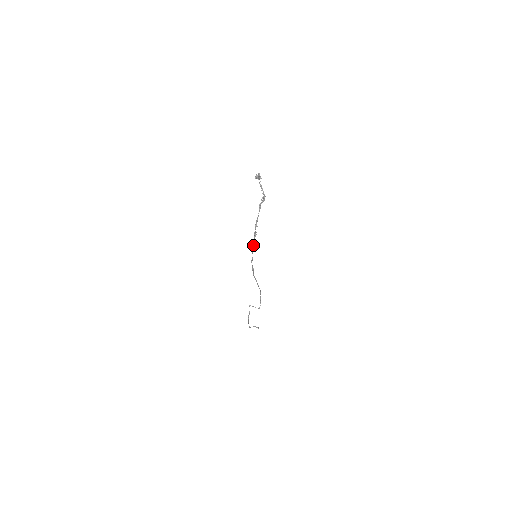
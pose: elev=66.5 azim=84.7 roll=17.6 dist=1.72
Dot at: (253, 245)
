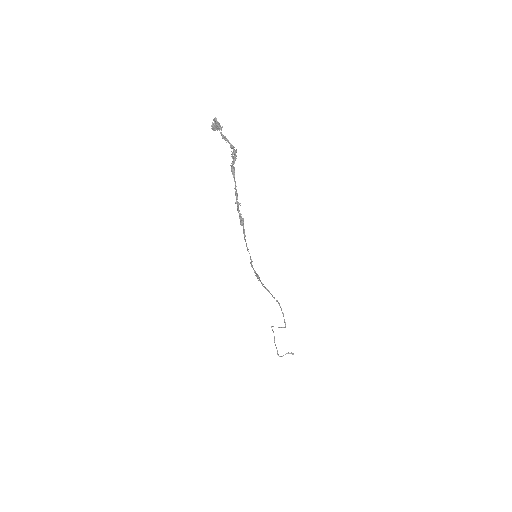
Dot at: (244, 238)
